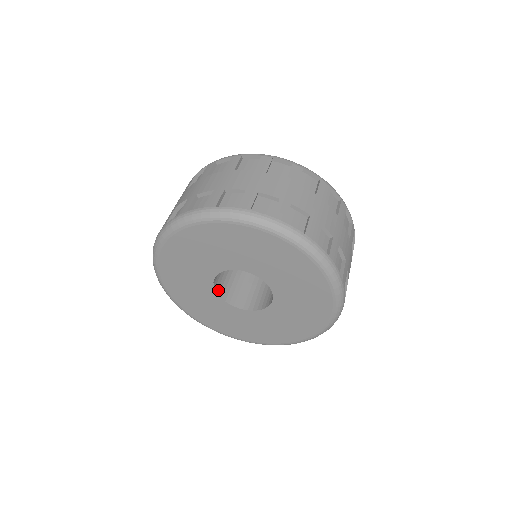
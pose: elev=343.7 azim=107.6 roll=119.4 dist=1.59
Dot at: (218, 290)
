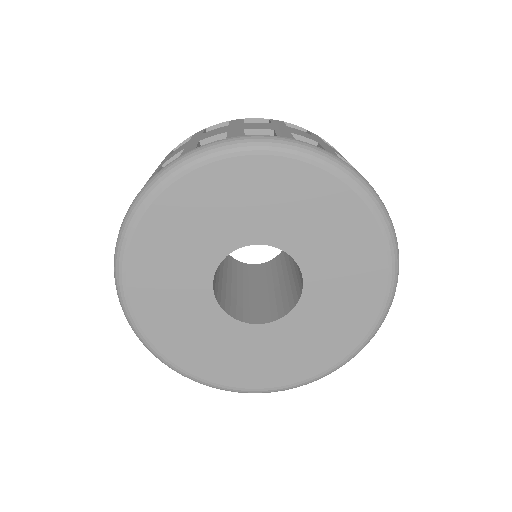
Dot at: (215, 293)
